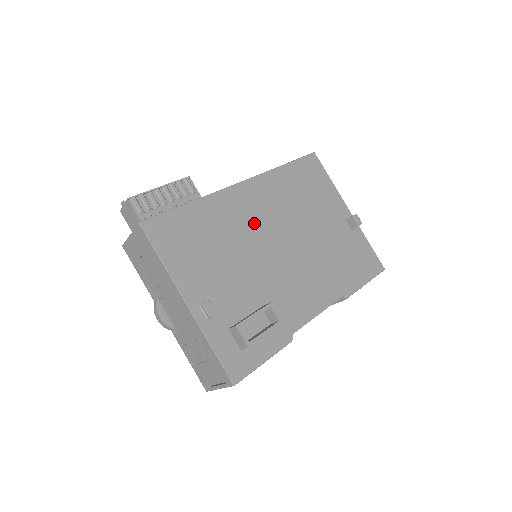
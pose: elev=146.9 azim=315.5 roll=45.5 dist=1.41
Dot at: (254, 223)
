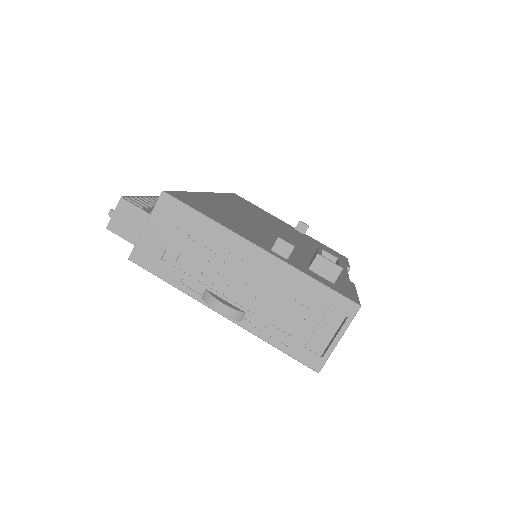
Dot at: (244, 215)
